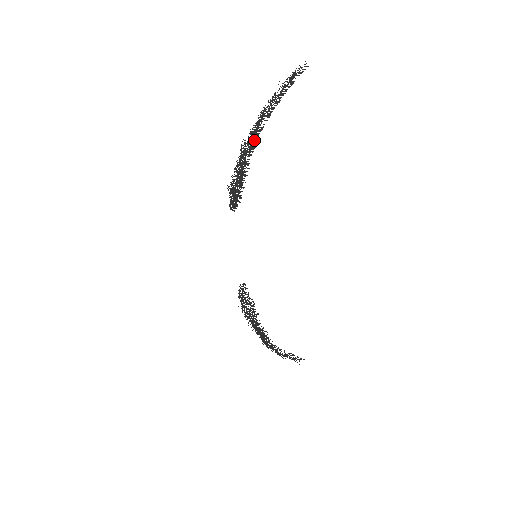
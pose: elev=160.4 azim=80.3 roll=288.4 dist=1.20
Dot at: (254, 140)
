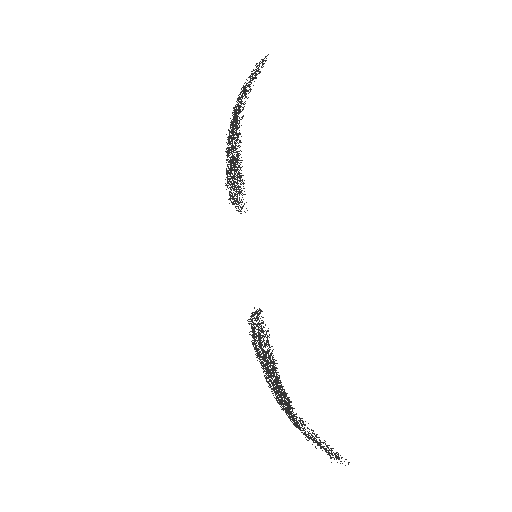
Dot at: (236, 127)
